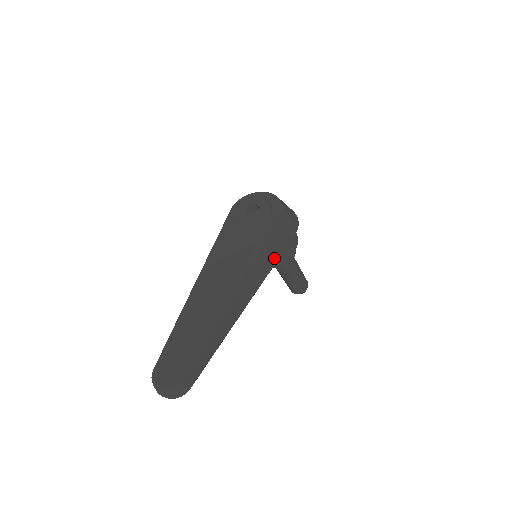
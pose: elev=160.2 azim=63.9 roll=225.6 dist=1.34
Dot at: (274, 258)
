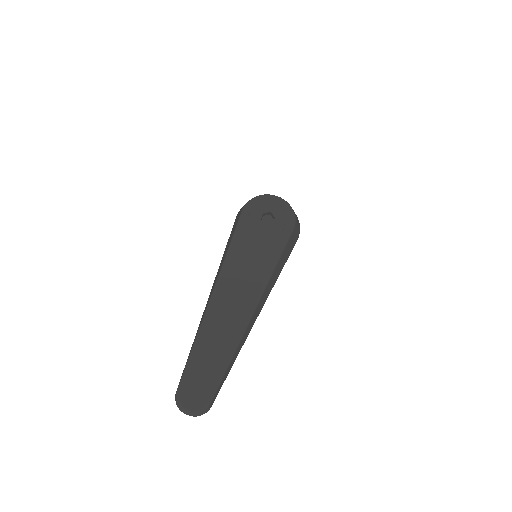
Dot at: (281, 269)
